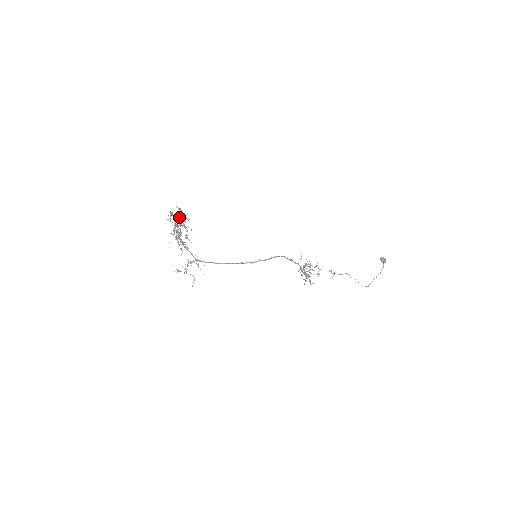
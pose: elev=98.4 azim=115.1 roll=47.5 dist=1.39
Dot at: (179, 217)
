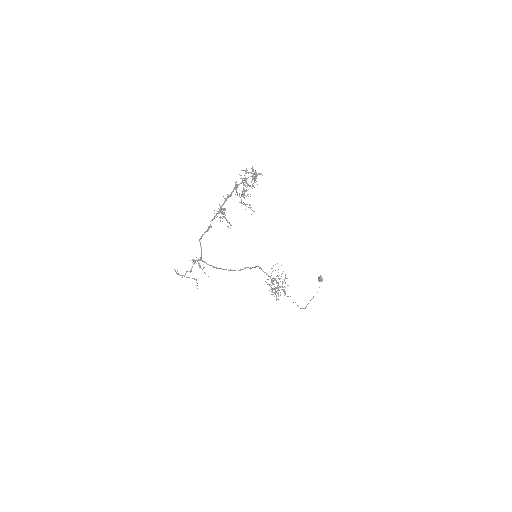
Dot at: (245, 180)
